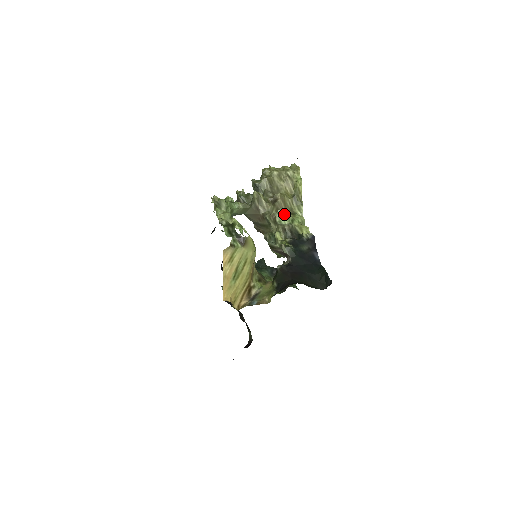
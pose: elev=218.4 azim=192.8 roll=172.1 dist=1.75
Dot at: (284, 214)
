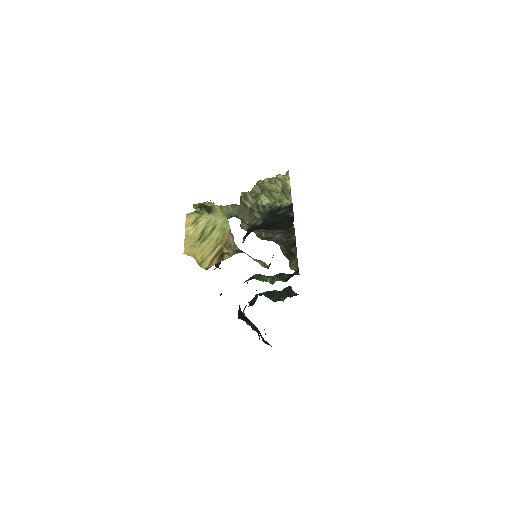
Dot at: (265, 198)
